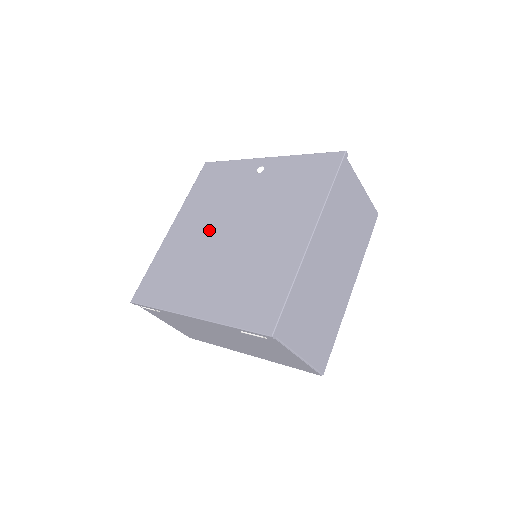
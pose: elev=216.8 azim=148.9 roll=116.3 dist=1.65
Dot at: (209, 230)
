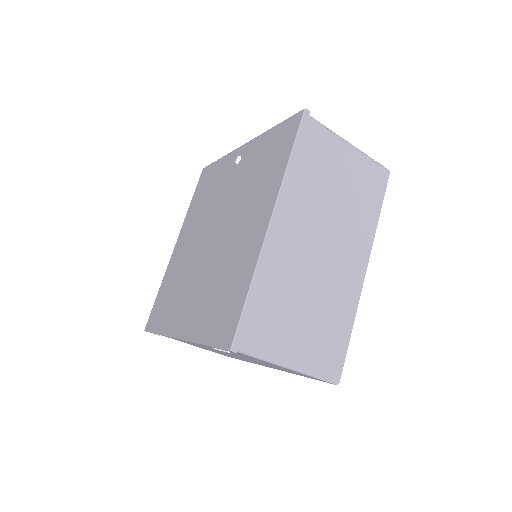
Dot at: (198, 240)
